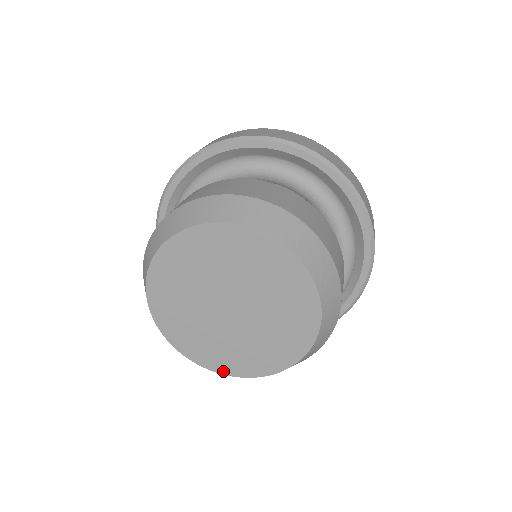
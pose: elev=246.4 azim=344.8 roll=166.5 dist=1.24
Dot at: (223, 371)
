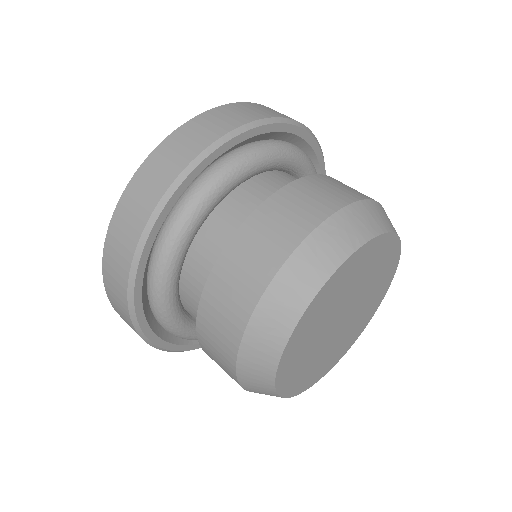
Dot at: (306, 388)
